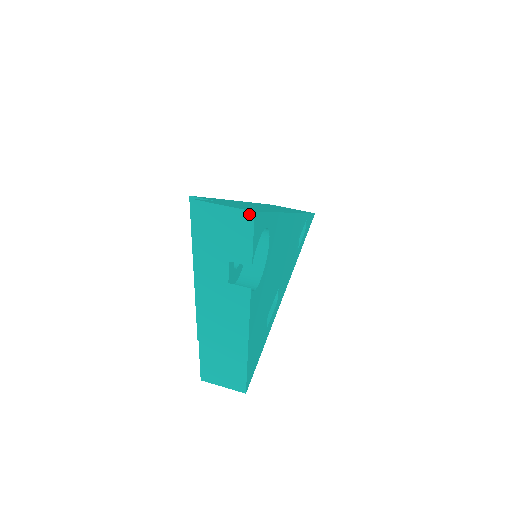
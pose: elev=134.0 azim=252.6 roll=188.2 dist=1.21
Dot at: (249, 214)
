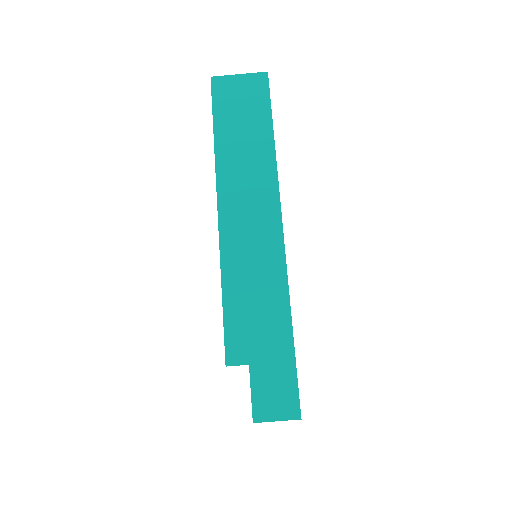
Dot at: (297, 418)
